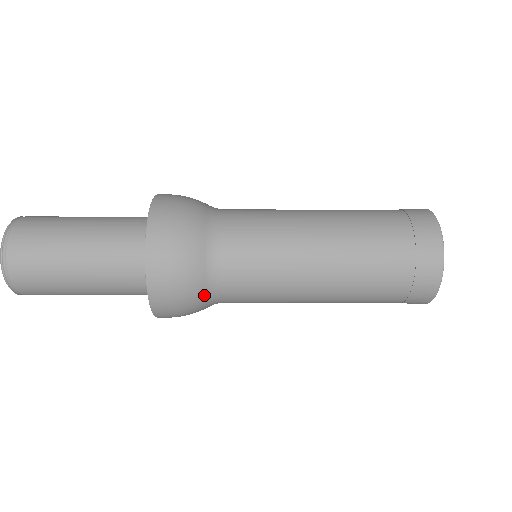
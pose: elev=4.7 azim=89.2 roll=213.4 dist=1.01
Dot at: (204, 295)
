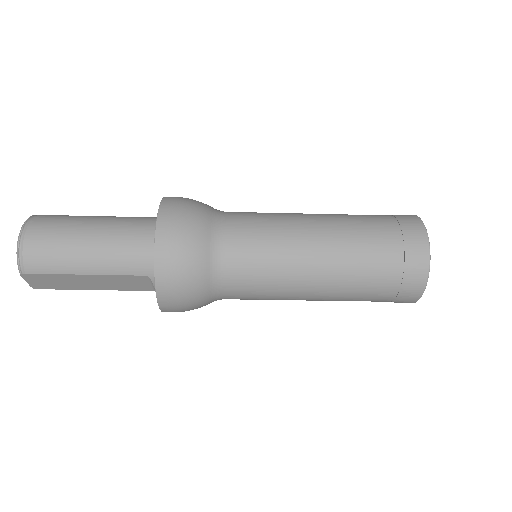
Dot at: (208, 243)
